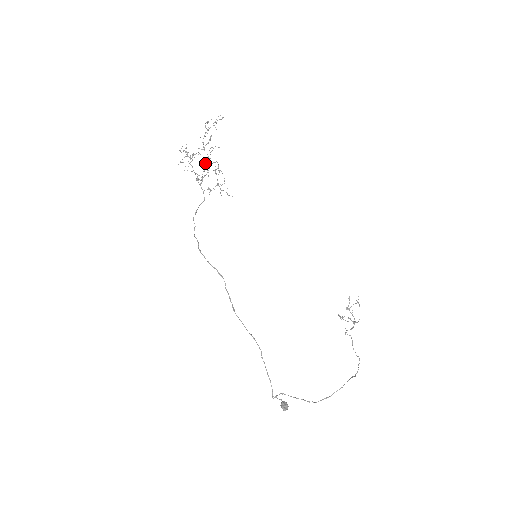
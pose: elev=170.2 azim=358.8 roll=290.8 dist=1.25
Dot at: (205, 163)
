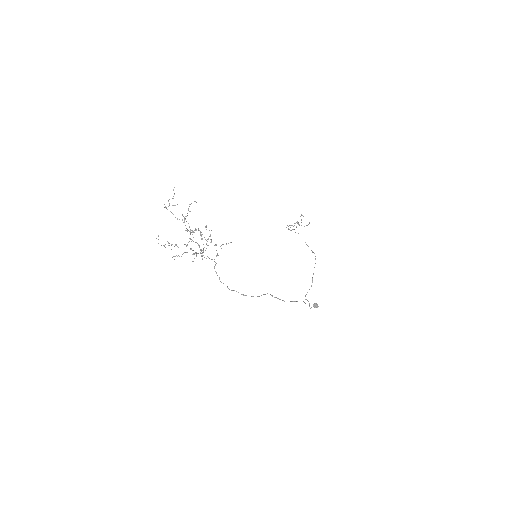
Dot at: occluded
